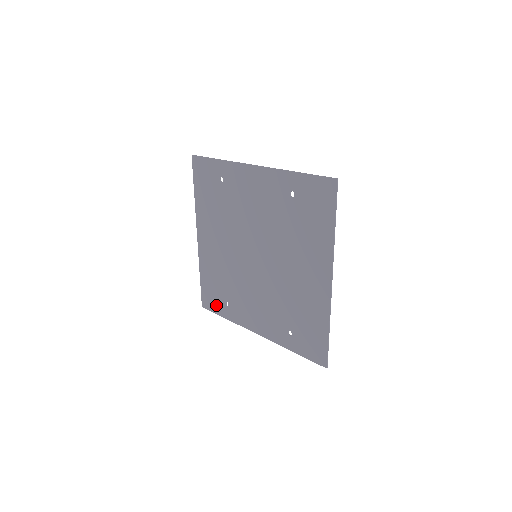
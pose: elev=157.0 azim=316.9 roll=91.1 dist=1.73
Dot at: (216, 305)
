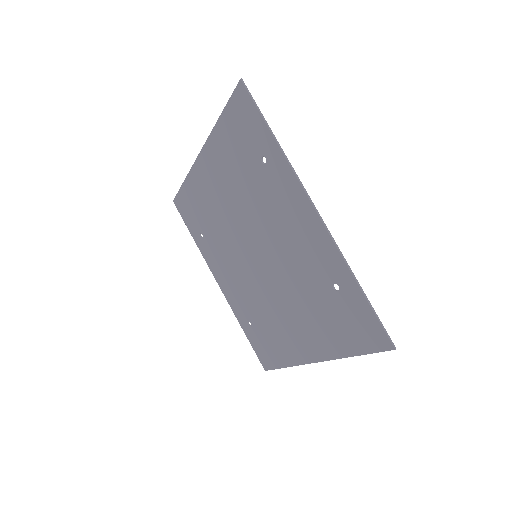
Dot at: (189, 221)
